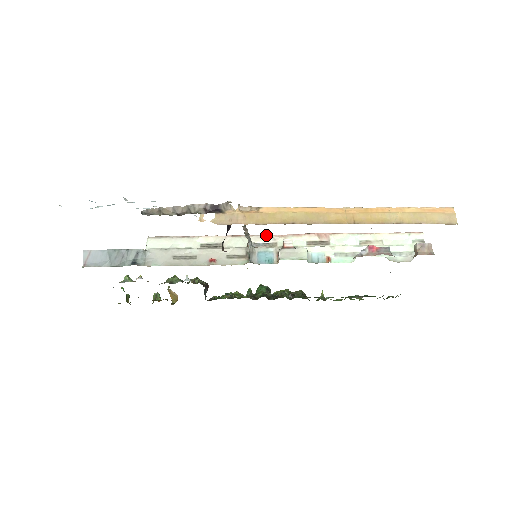
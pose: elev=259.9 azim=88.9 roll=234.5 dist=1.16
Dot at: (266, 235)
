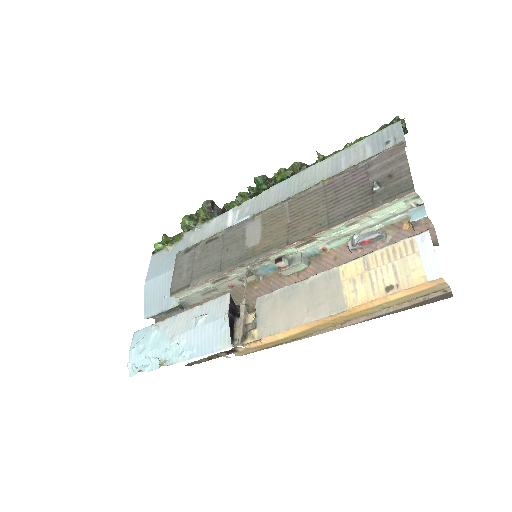
Dot at: (255, 261)
